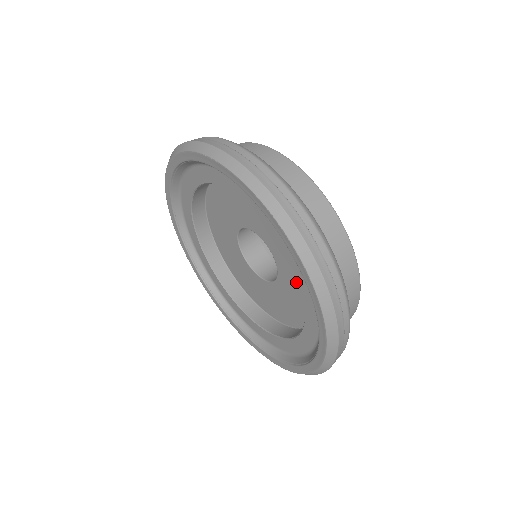
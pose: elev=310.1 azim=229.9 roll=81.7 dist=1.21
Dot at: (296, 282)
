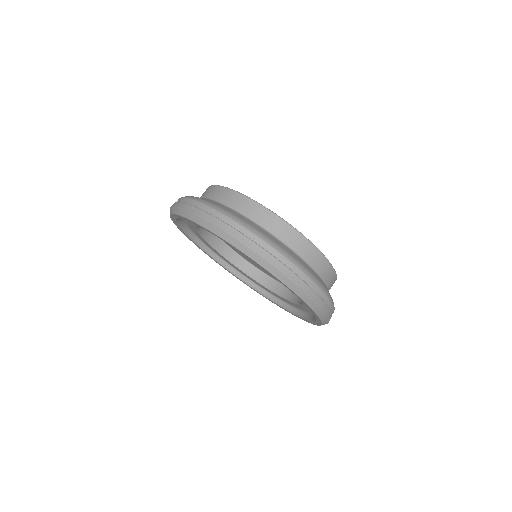
Dot at: occluded
